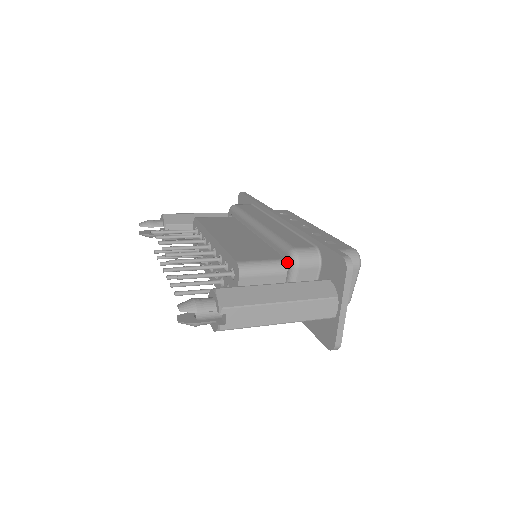
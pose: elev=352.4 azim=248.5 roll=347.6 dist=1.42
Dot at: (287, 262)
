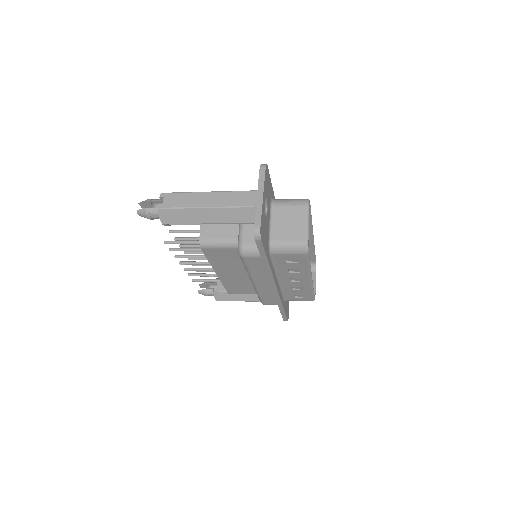
Dot at: occluded
